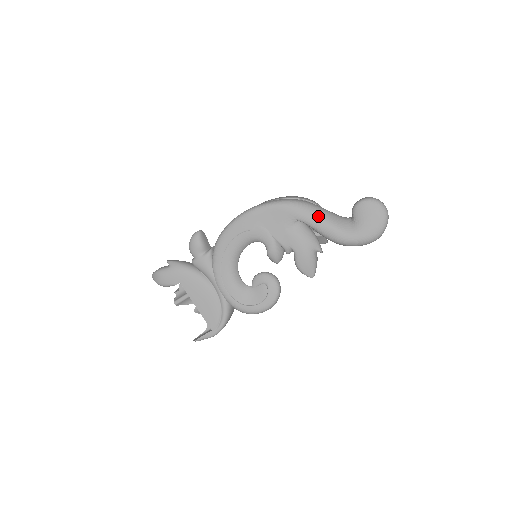
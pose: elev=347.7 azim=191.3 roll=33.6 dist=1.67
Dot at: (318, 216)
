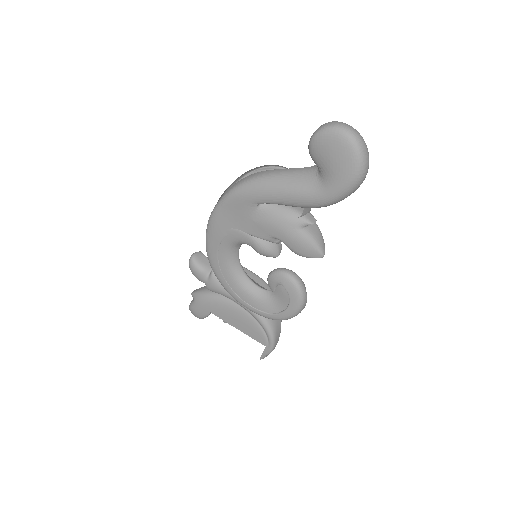
Dot at: (274, 188)
